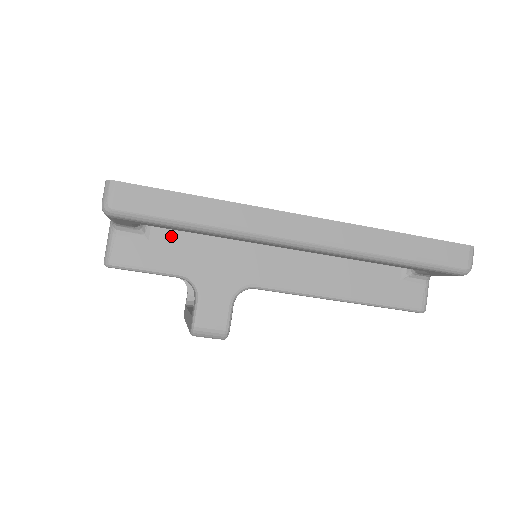
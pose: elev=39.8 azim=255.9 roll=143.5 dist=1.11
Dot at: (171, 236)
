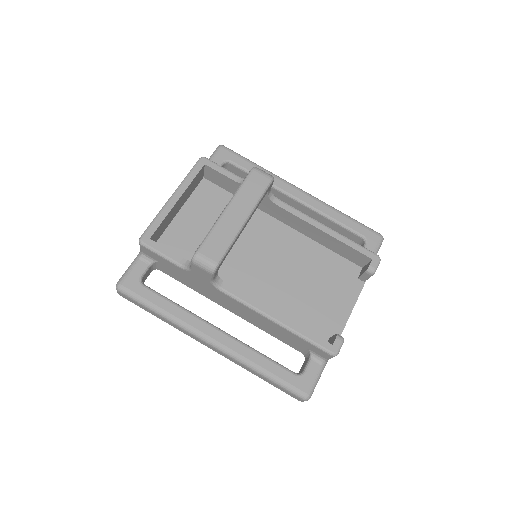
Dot at: occluded
